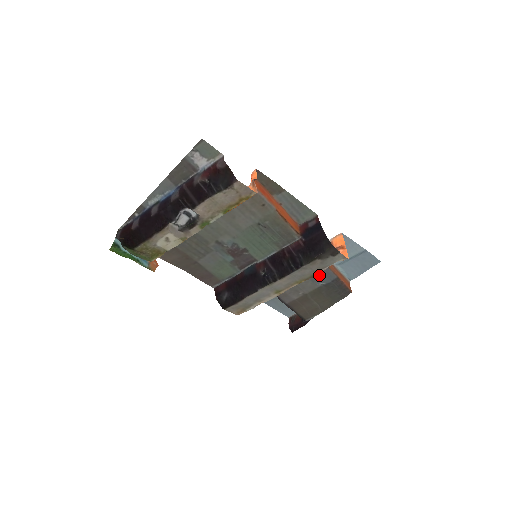
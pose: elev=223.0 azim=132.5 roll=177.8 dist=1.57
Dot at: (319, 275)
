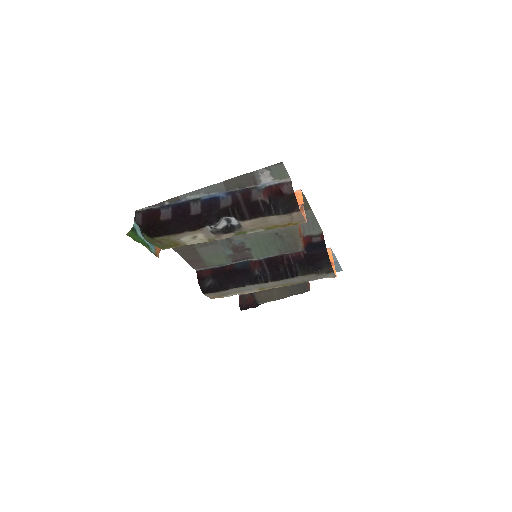
Dot at: occluded
